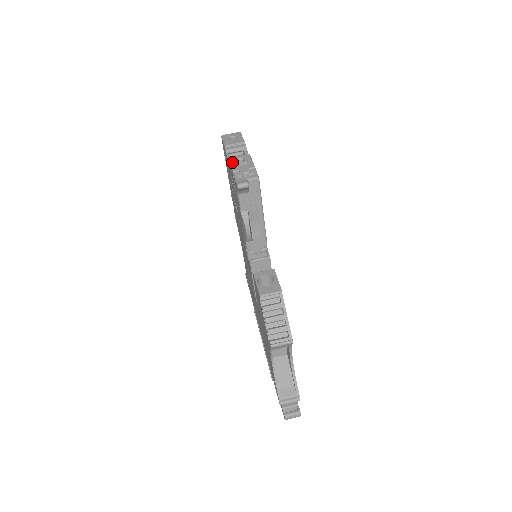
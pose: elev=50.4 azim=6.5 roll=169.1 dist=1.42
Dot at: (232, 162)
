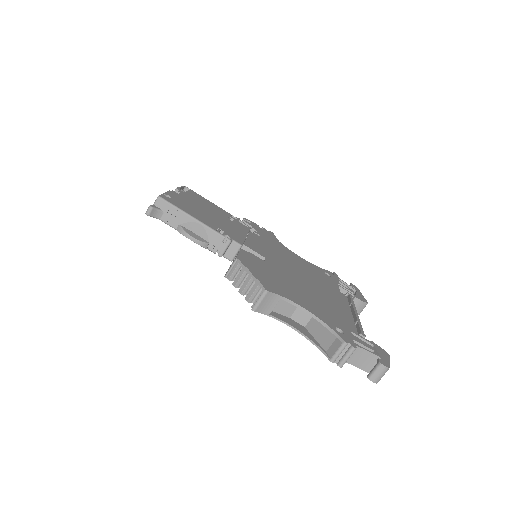
Dot at: occluded
